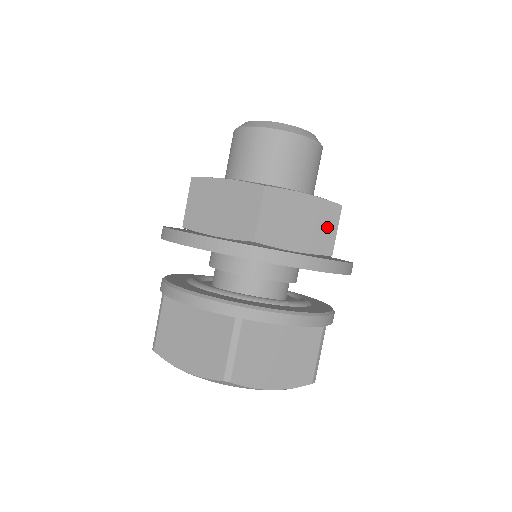
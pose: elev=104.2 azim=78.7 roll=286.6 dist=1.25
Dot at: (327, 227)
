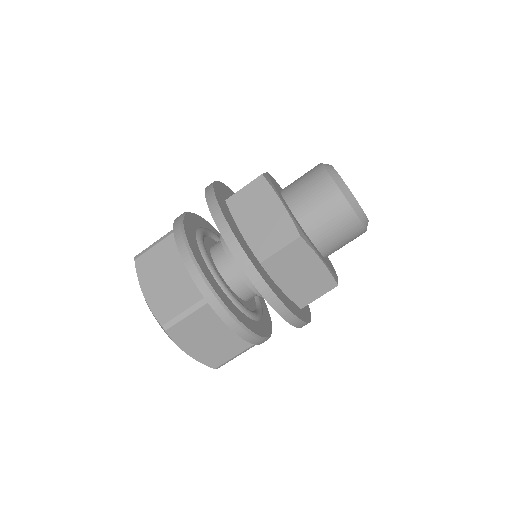
Dot at: (315, 290)
